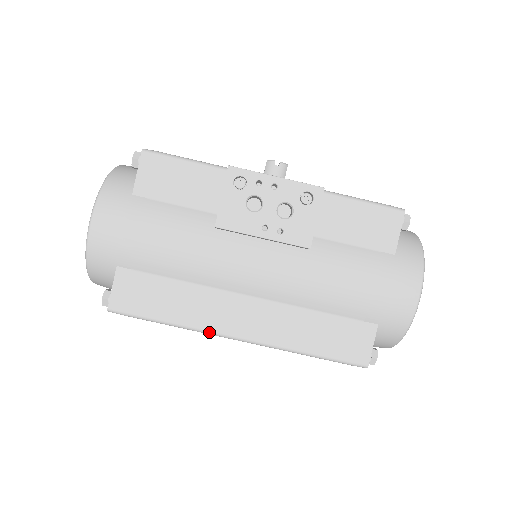
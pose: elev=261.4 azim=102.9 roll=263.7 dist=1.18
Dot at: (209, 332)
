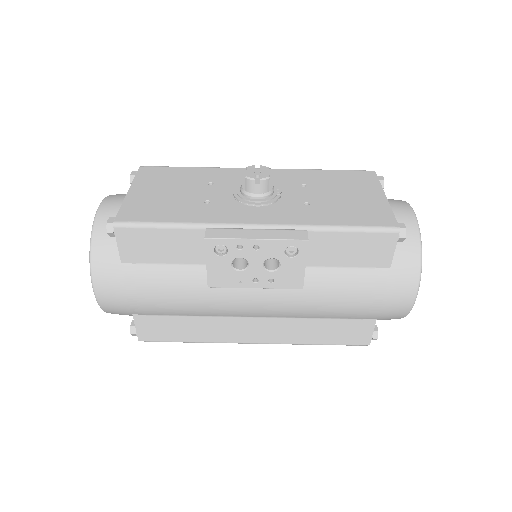
Dot at: occluded
